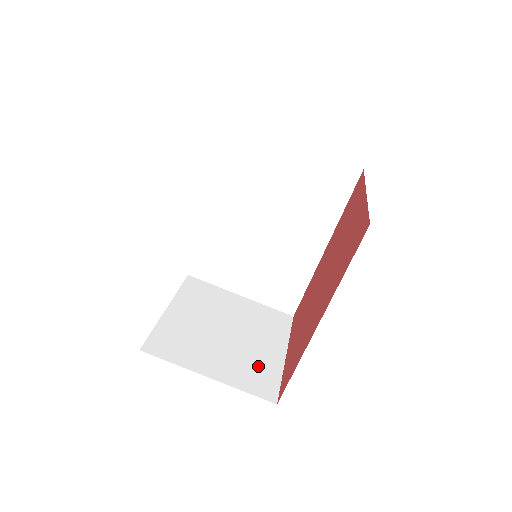
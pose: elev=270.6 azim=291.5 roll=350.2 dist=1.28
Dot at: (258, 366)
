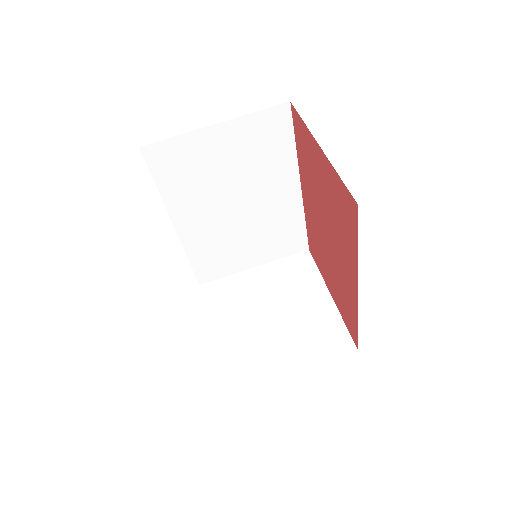
Dot at: (319, 327)
